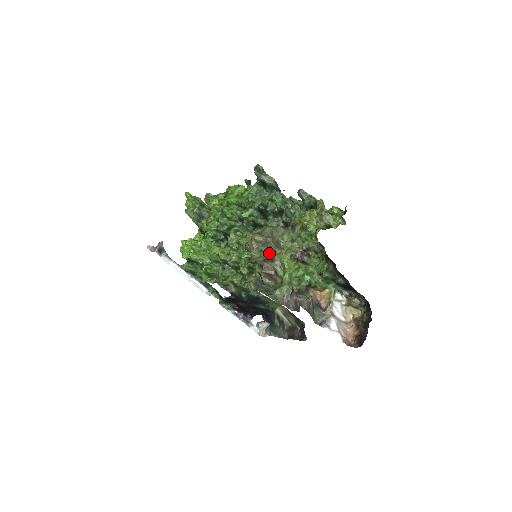
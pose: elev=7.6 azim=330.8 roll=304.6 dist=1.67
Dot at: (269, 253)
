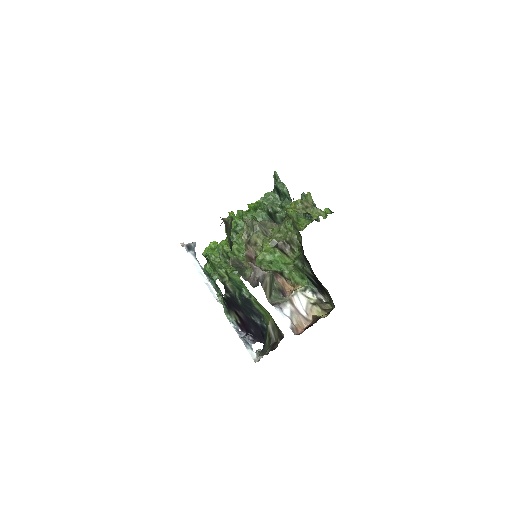
Dot at: (253, 235)
